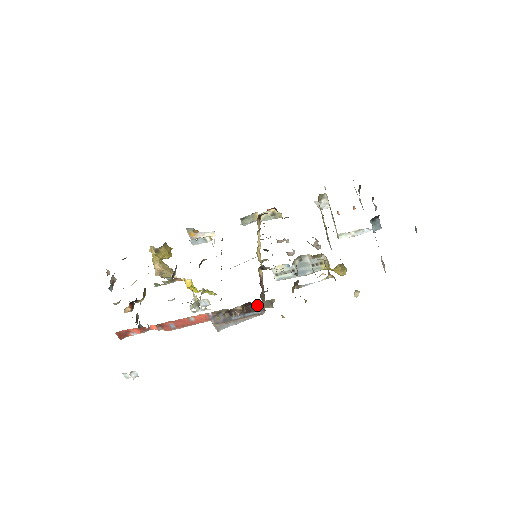
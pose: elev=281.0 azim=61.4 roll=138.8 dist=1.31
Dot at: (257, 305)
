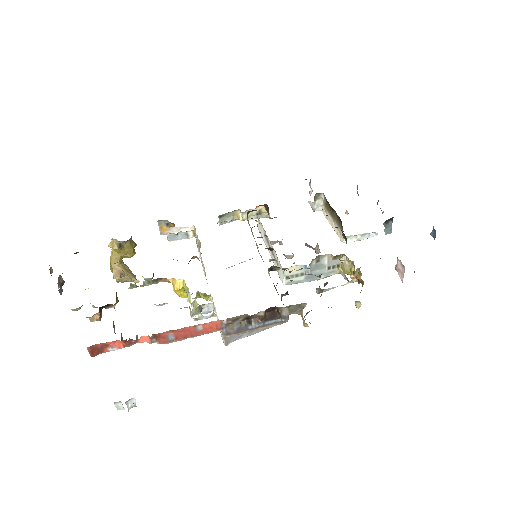
Dot at: (283, 310)
